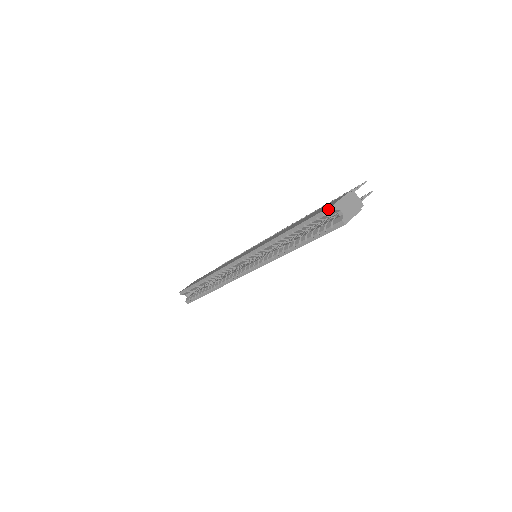
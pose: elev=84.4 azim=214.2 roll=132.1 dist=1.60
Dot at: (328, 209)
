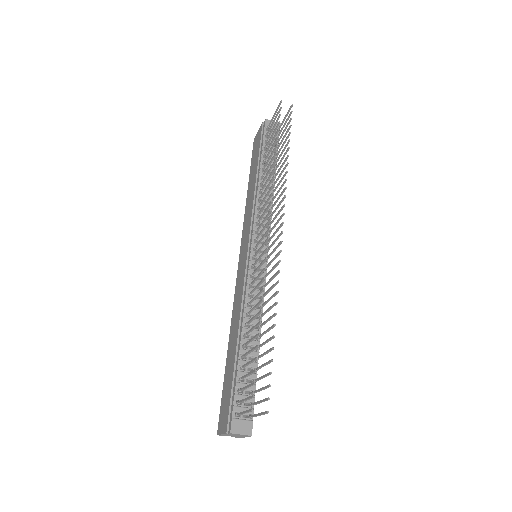
Dot at: (219, 427)
